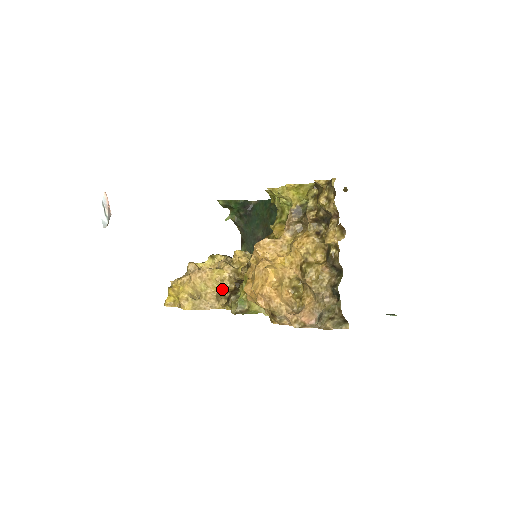
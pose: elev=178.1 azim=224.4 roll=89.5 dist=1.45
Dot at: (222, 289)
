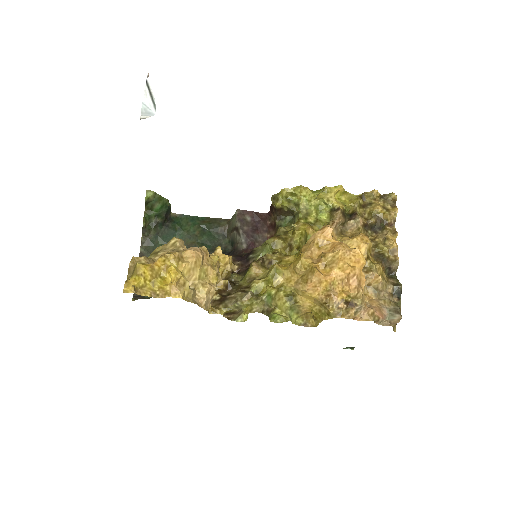
Dot at: occluded
